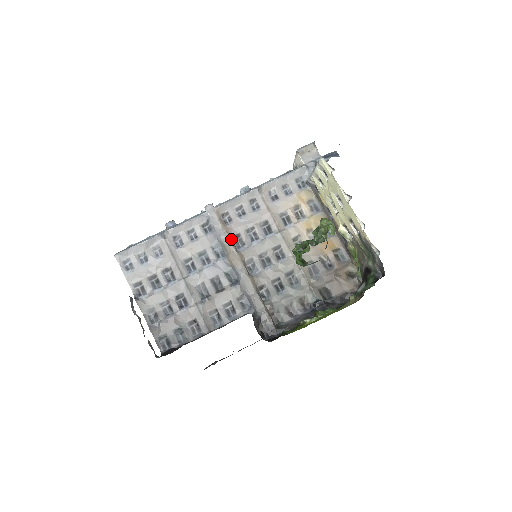
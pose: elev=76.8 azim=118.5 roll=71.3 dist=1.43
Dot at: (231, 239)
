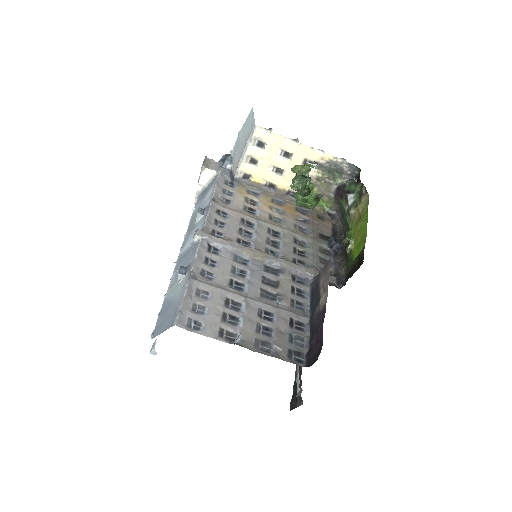
Dot at: (238, 245)
